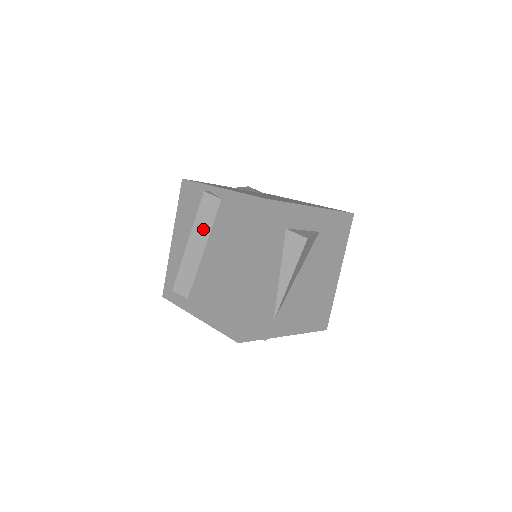
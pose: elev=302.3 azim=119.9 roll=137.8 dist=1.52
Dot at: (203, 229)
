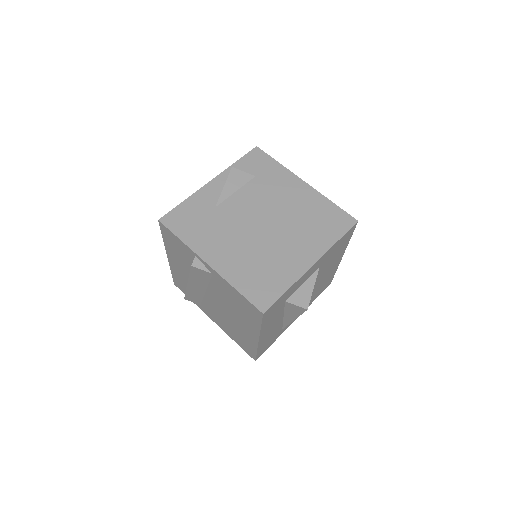
Dot at: (200, 282)
